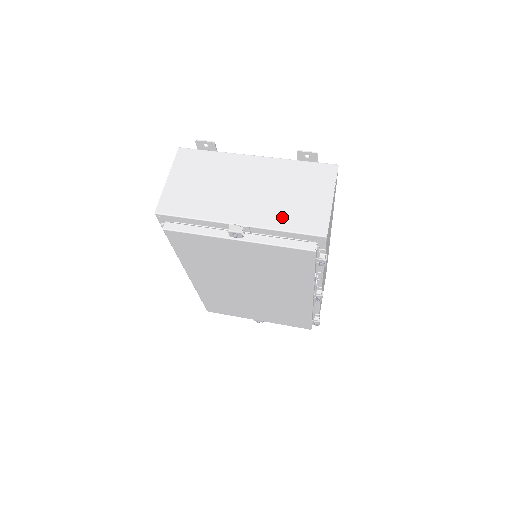
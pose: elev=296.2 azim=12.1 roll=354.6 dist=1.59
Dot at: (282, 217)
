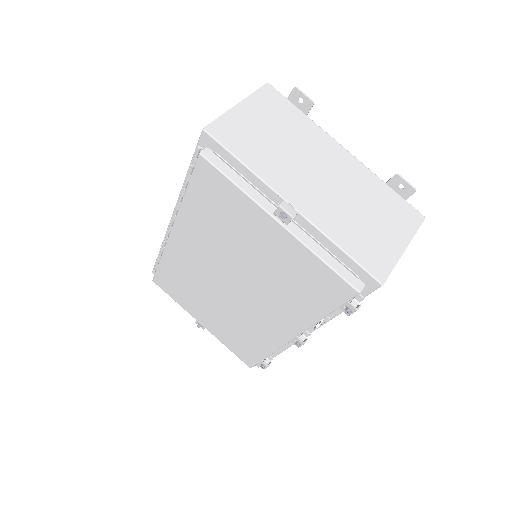
Dot at: (345, 231)
